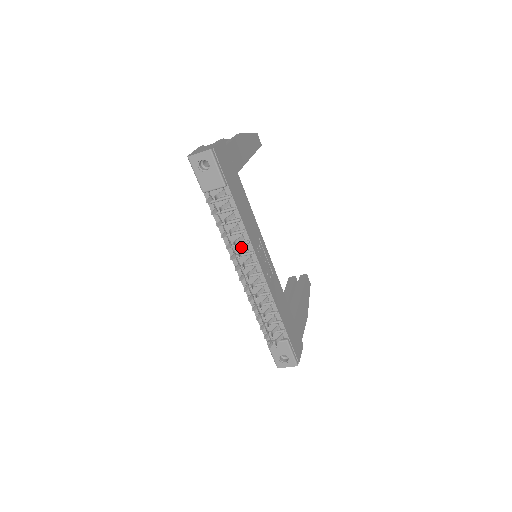
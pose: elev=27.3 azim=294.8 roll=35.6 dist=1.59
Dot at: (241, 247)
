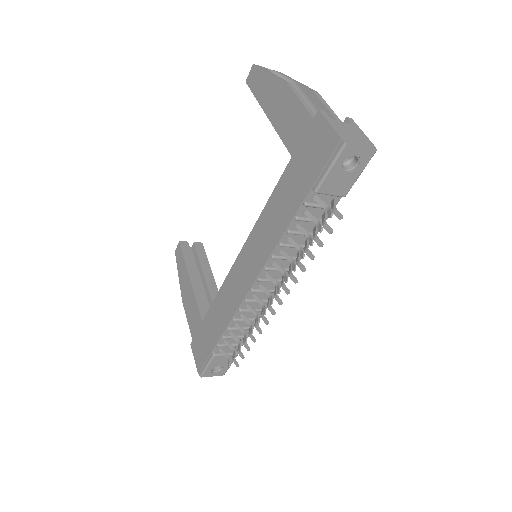
Dot at: (285, 260)
